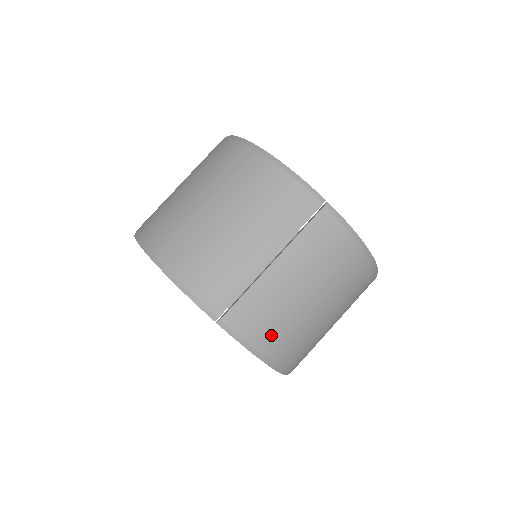
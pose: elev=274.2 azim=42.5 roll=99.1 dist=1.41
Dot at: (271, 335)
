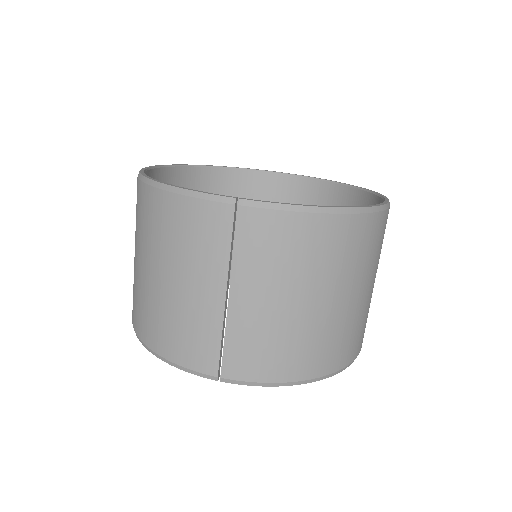
Dot at: (283, 361)
